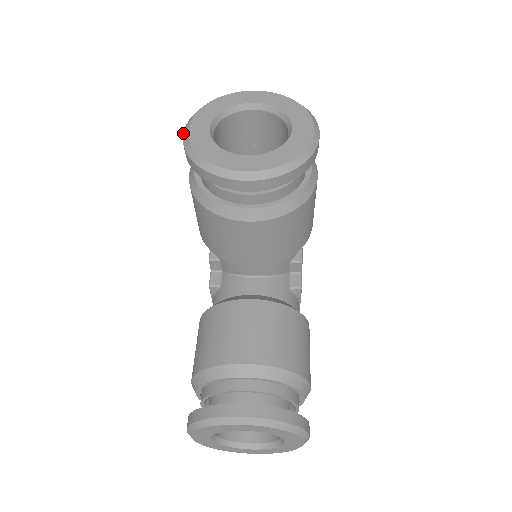
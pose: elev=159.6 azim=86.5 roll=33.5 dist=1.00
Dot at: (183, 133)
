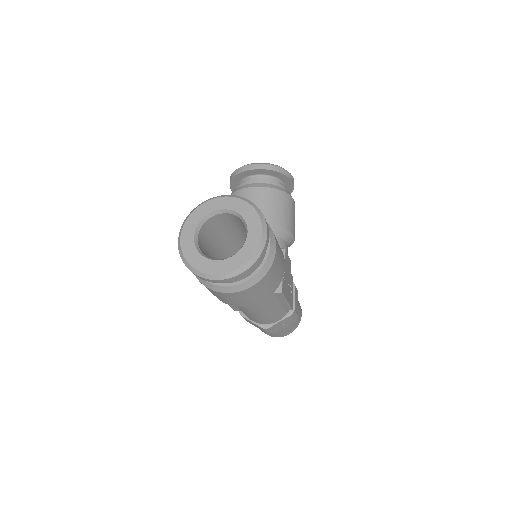
Dot at: occluded
